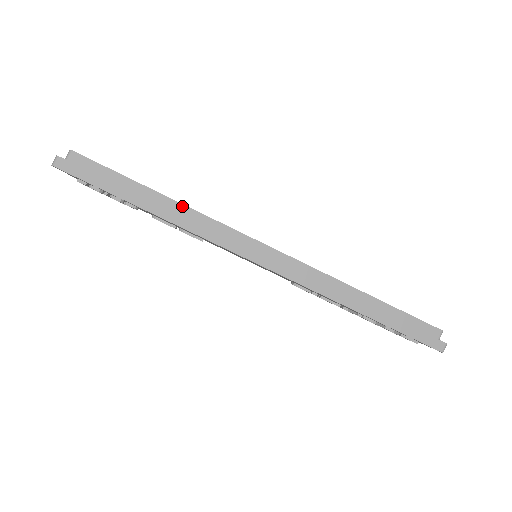
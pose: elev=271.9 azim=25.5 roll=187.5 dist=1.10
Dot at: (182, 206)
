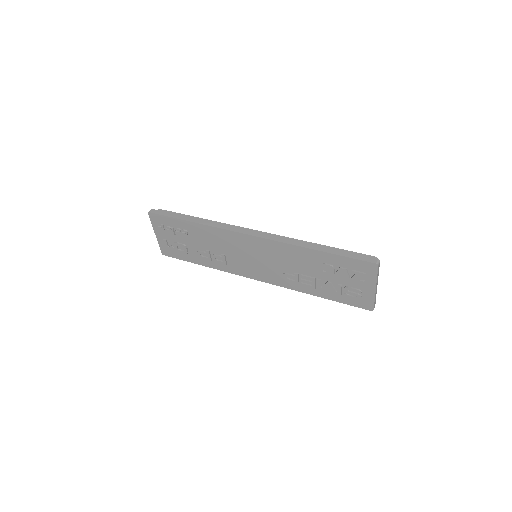
Dot at: (210, 221)
